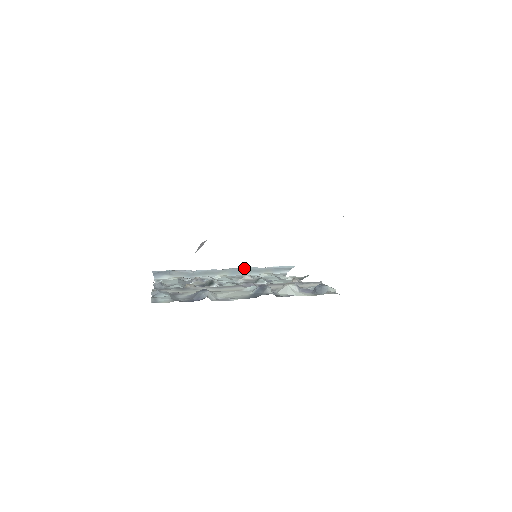
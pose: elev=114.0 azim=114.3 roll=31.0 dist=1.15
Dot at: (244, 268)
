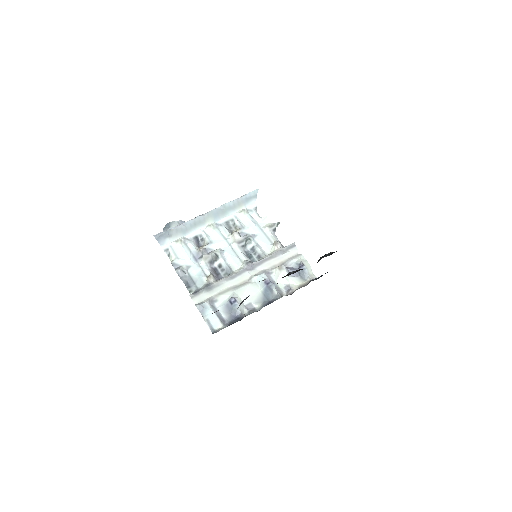
Dot at: (221, 207)
